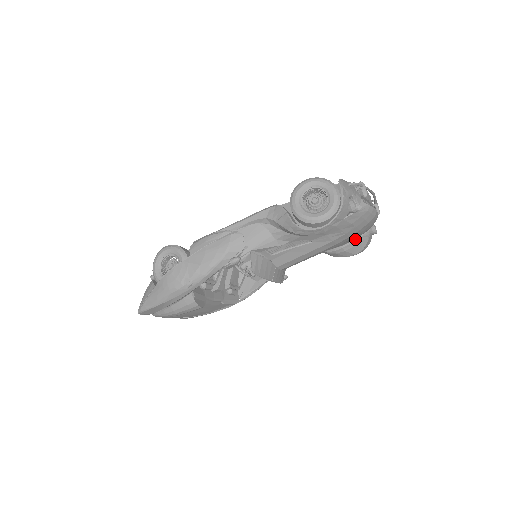
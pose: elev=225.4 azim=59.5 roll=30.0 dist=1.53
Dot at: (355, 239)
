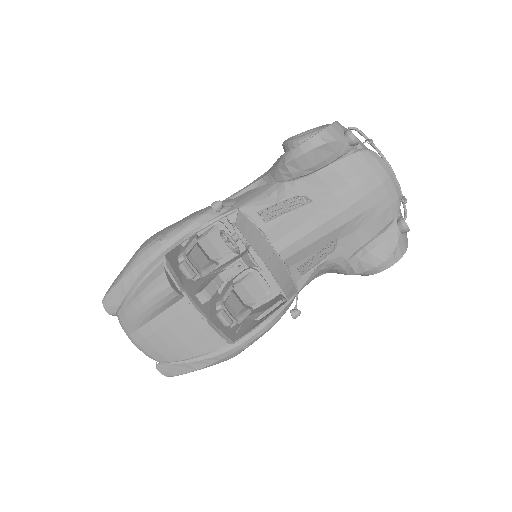
Dot at: (379, 234)
